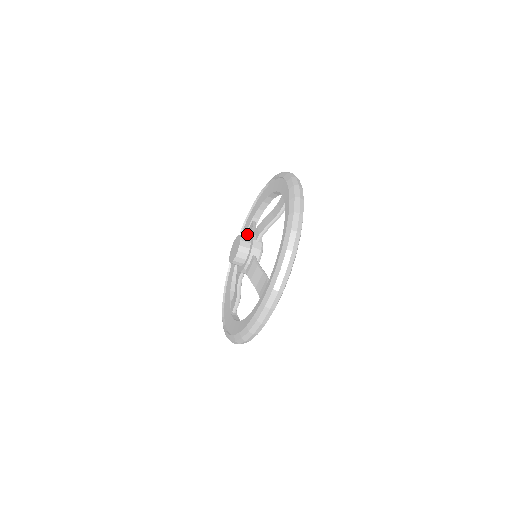
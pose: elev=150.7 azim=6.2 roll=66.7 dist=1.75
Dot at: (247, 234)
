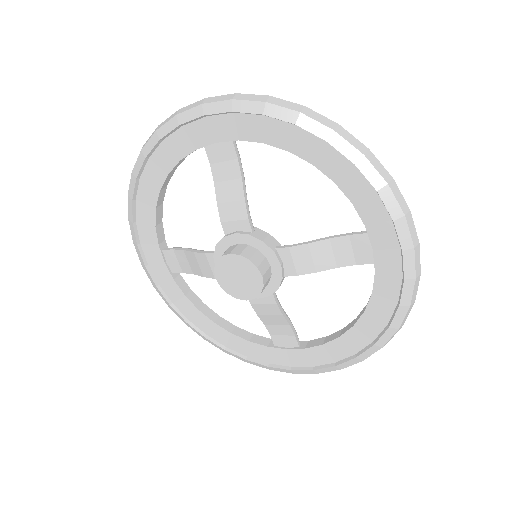
Dot at: (176, 271)
